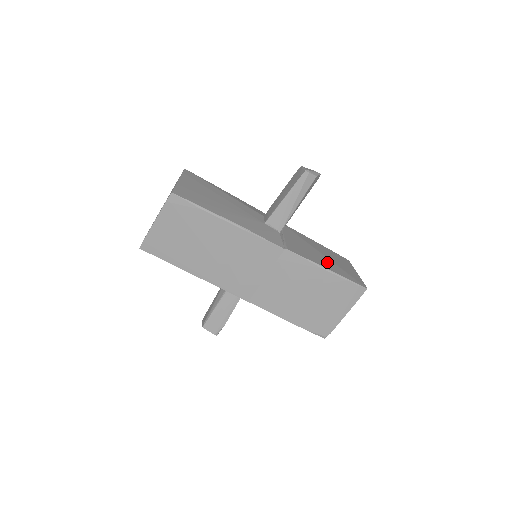
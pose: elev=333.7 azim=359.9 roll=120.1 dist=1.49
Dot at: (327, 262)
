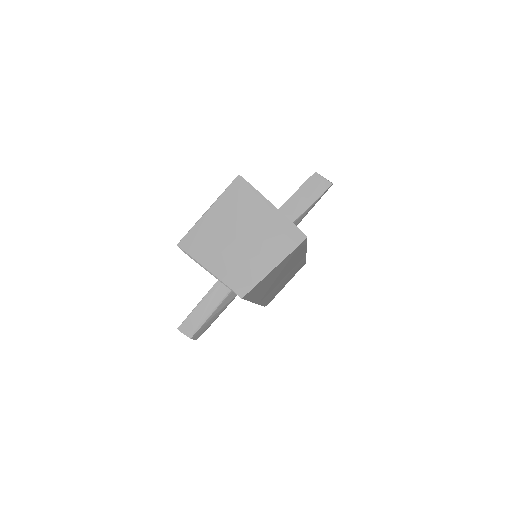
Dot at: occluded
